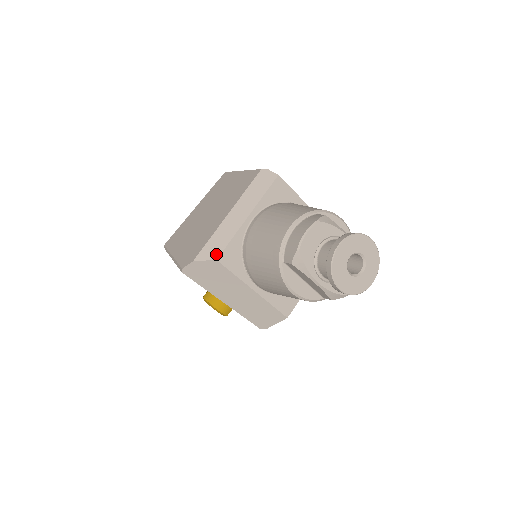
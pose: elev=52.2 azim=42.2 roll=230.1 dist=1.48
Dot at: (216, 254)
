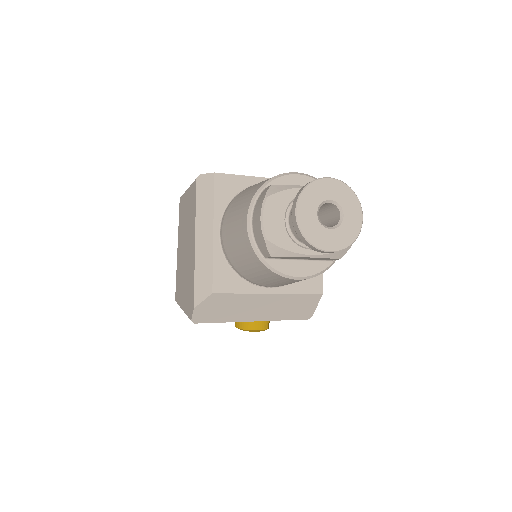
Dot at: (208, 288)
